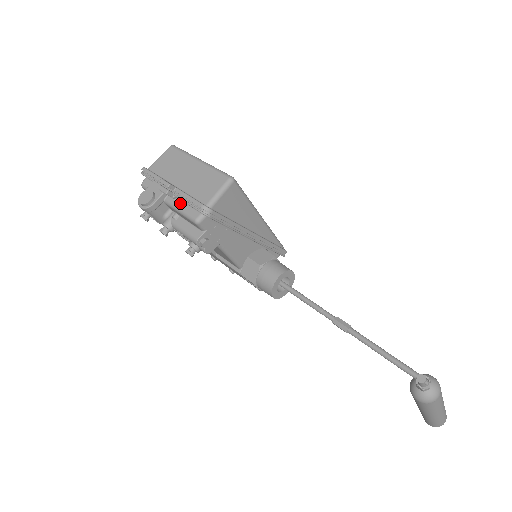
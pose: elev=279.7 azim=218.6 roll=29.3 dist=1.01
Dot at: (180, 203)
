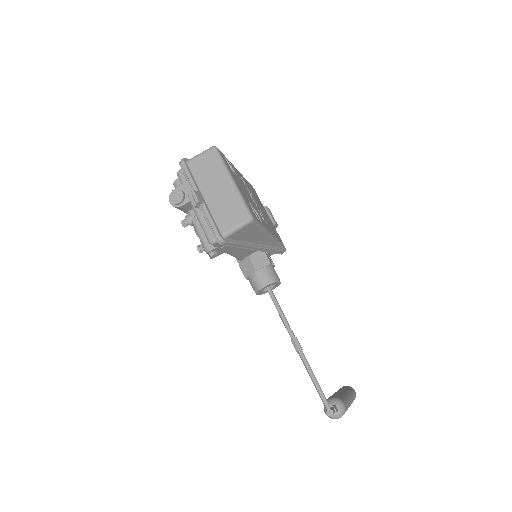
Dot at: (203, 216)
